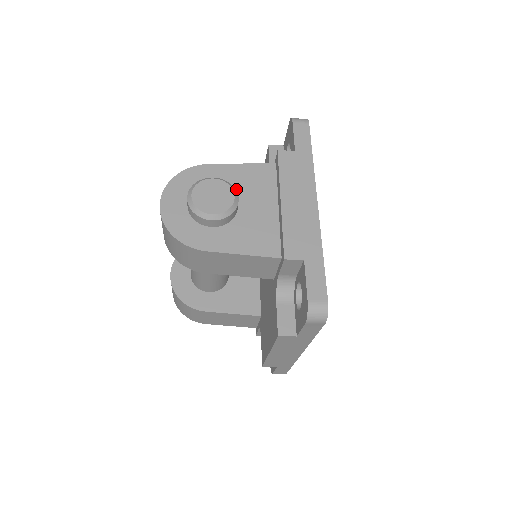
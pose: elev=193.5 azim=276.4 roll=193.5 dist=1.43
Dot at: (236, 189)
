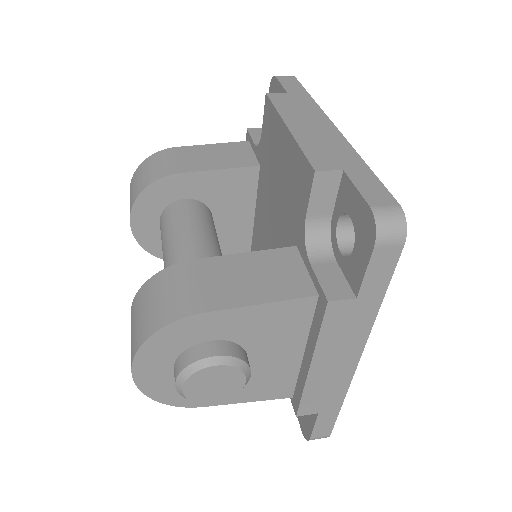
Dot at: (247, 340)
